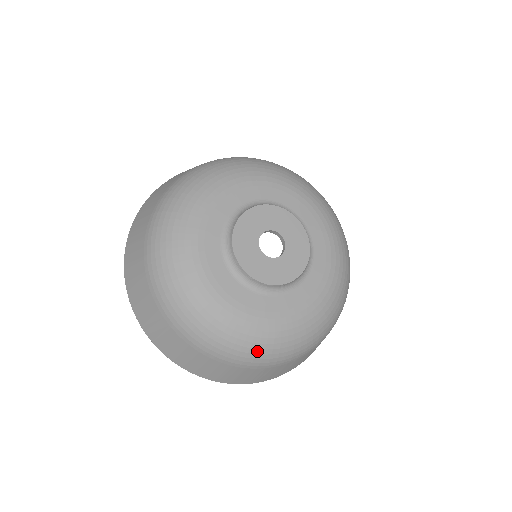
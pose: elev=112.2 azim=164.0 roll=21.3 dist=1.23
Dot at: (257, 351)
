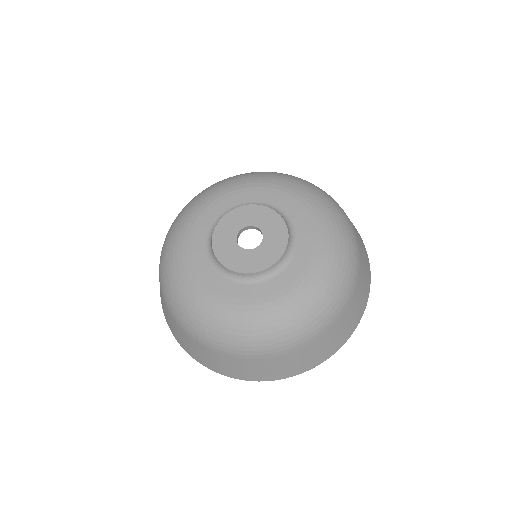
Dot at: (251, 338)
